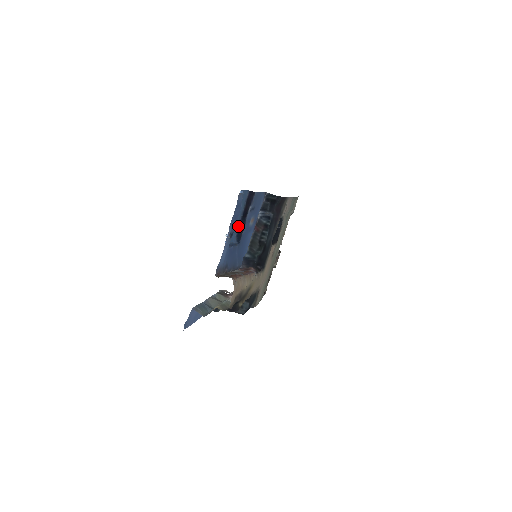
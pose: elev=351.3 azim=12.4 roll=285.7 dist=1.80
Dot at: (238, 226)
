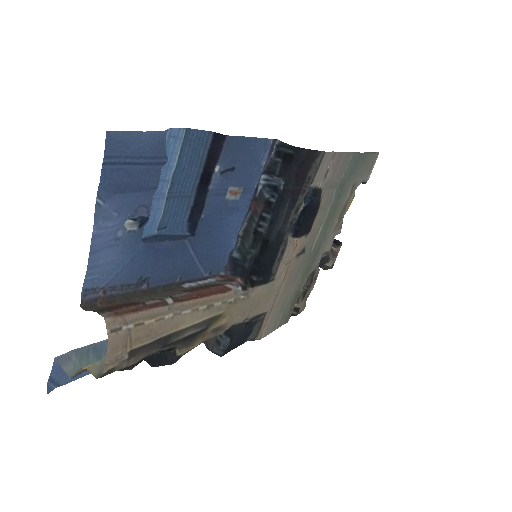
Dot at: (190, 202)
